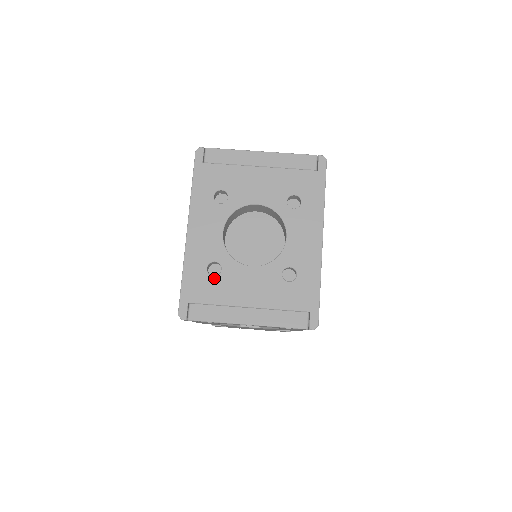
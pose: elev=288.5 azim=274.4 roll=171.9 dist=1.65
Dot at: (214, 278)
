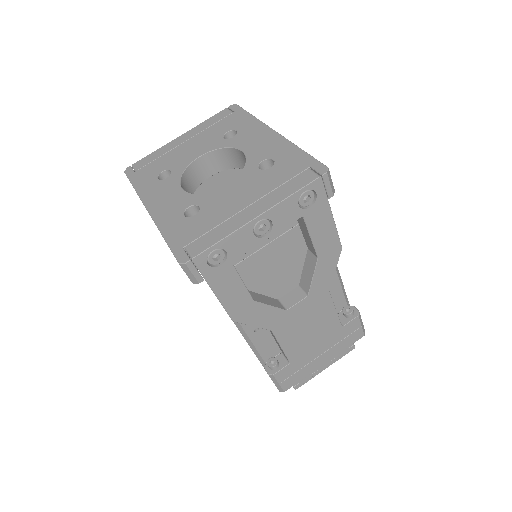
Dot at: (196, 216)
